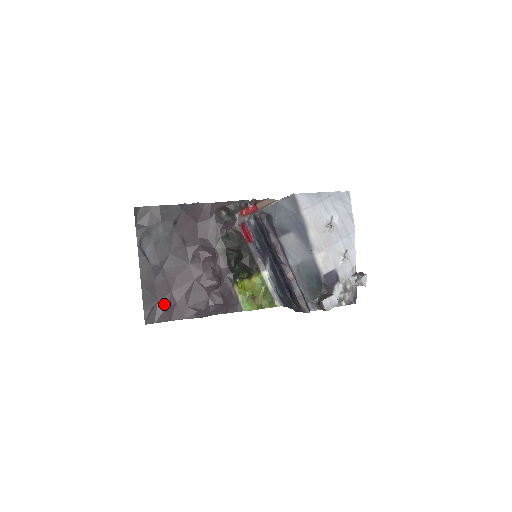
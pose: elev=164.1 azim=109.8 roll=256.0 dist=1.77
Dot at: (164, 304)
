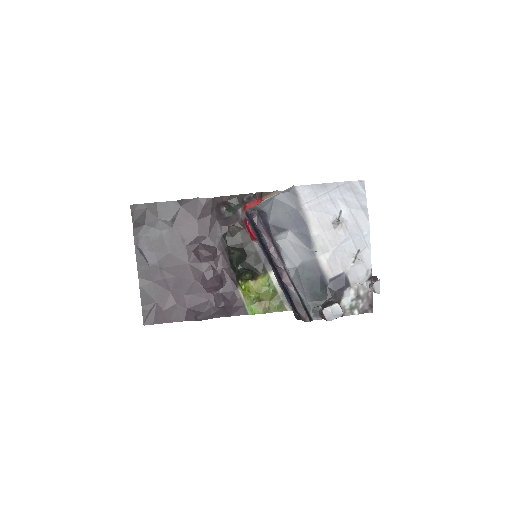
Dot at: (163, 305)
